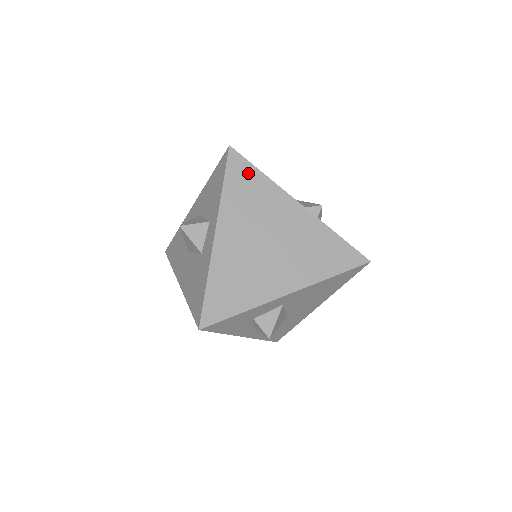
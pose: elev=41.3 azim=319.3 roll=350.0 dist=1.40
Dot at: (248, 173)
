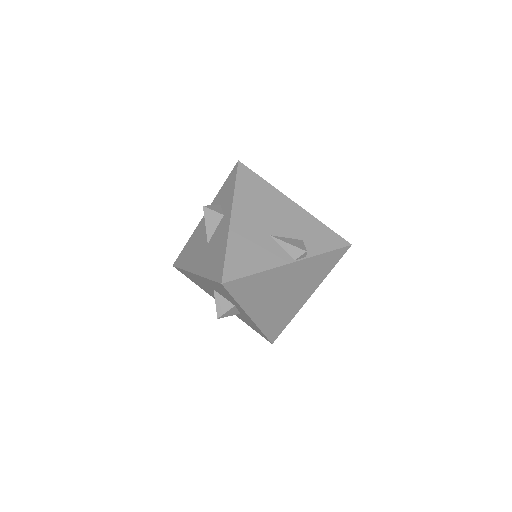
Dot at: (246, 283)
